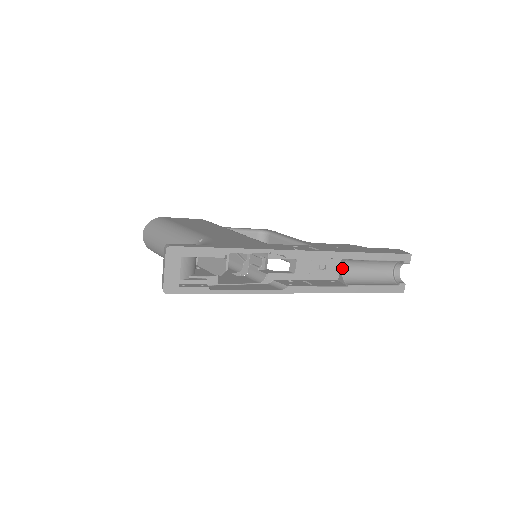
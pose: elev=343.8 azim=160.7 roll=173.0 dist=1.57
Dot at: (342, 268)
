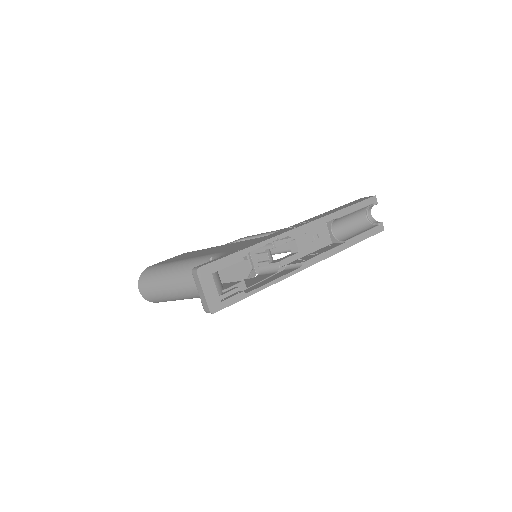
Dot at: (331, 231)
